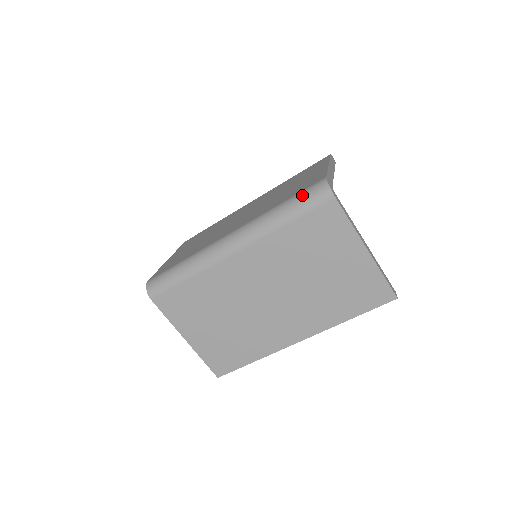
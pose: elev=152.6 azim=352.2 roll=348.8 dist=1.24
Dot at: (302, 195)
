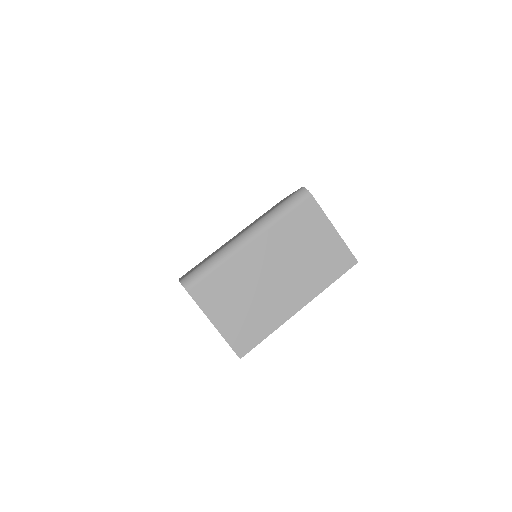
Dot at: (290, 198)
